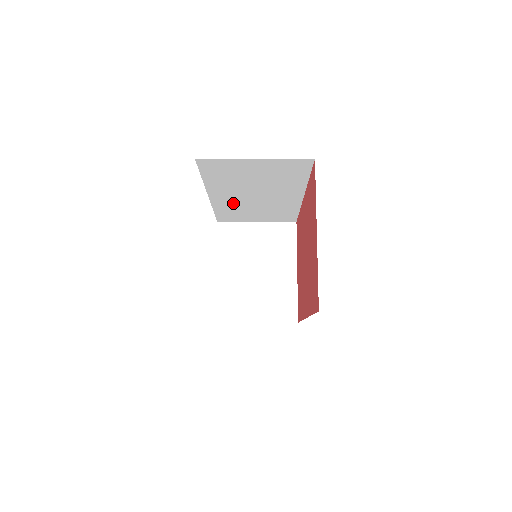
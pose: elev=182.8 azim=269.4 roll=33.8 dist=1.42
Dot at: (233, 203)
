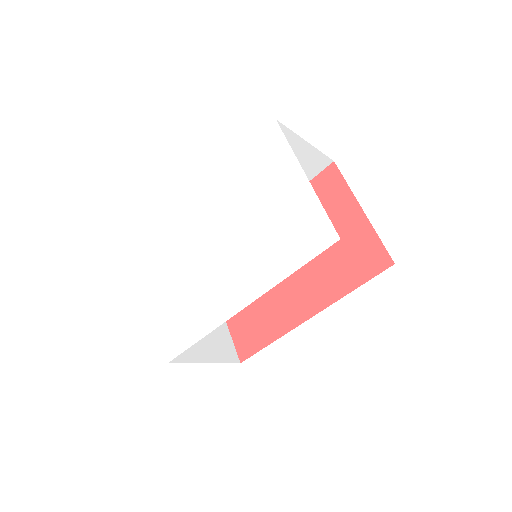
Dot at: occluded
